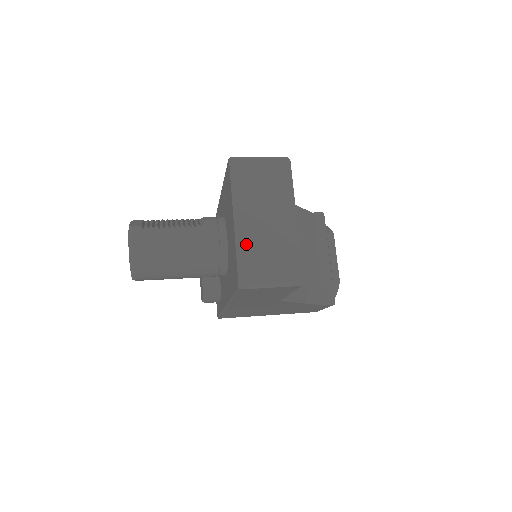
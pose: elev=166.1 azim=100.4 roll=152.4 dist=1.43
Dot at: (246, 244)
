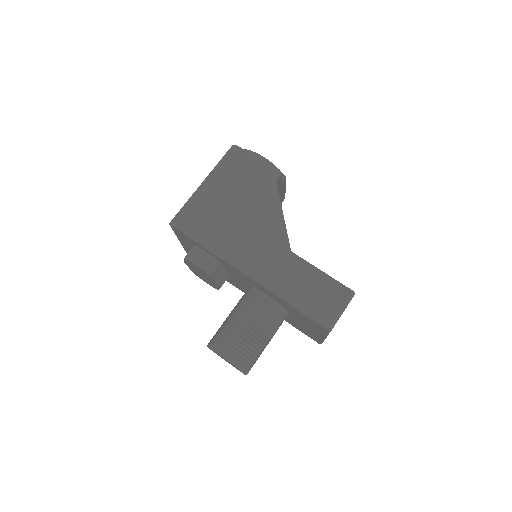
Dot at: occluded
